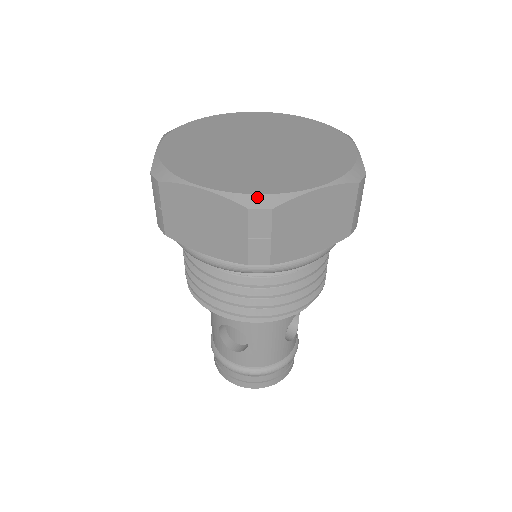
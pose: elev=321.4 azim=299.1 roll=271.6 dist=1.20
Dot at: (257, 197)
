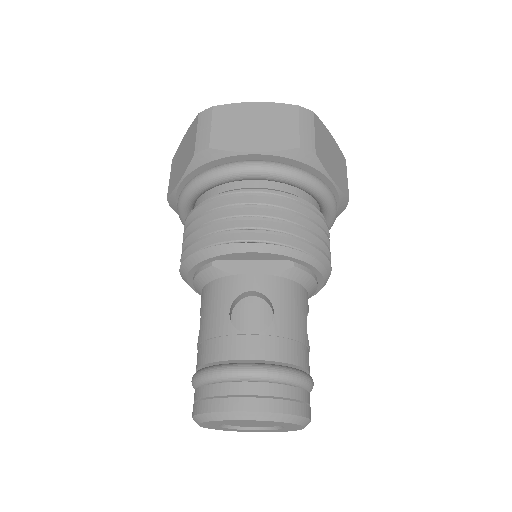
Dot at: occluded
